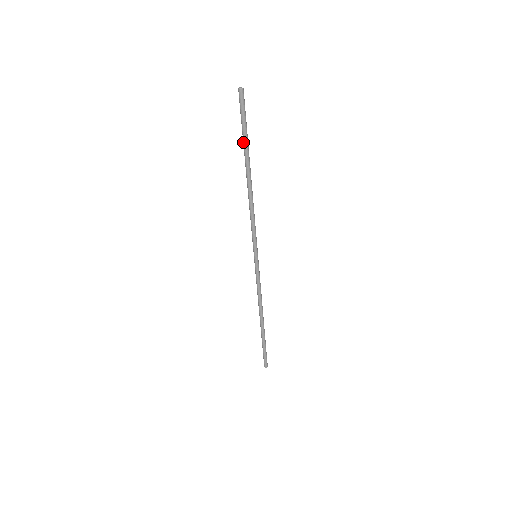
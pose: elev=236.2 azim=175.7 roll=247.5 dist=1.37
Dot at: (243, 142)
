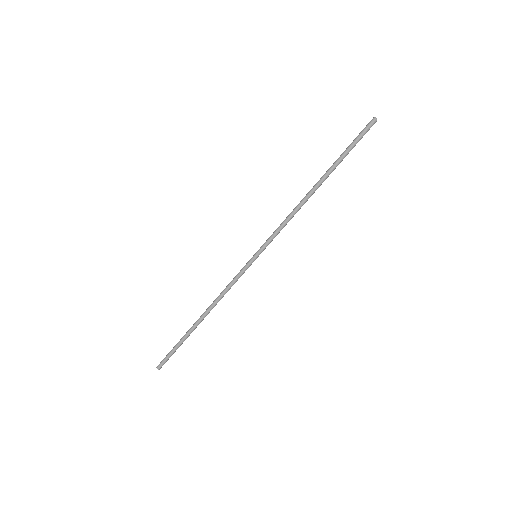
Dot at: (340, 157)
